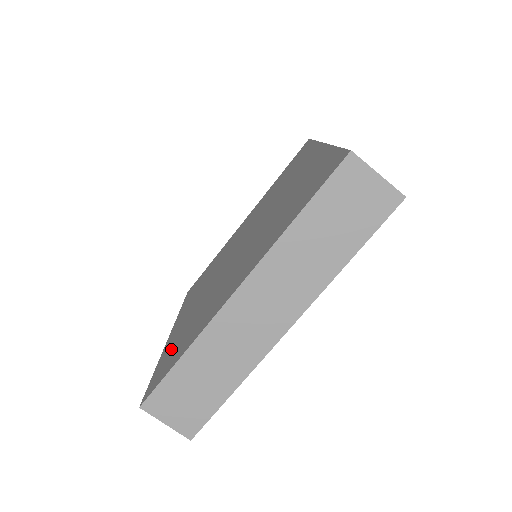
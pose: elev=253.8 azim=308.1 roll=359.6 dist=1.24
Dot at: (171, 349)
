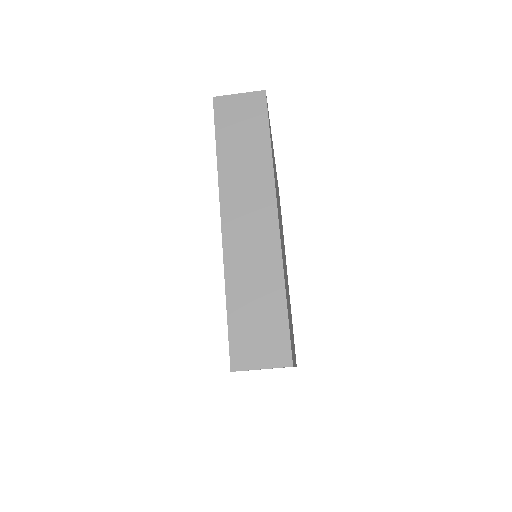
Dot at: occluded
